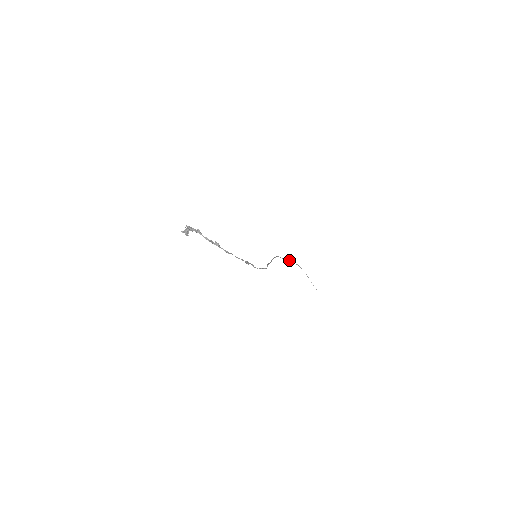
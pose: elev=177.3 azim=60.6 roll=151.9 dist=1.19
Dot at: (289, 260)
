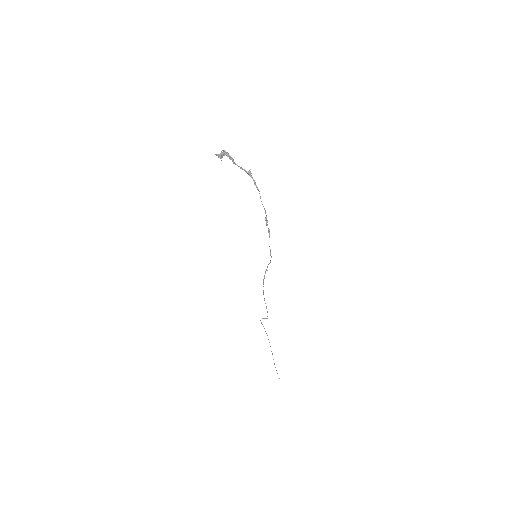
Dot at: (267, 311)
